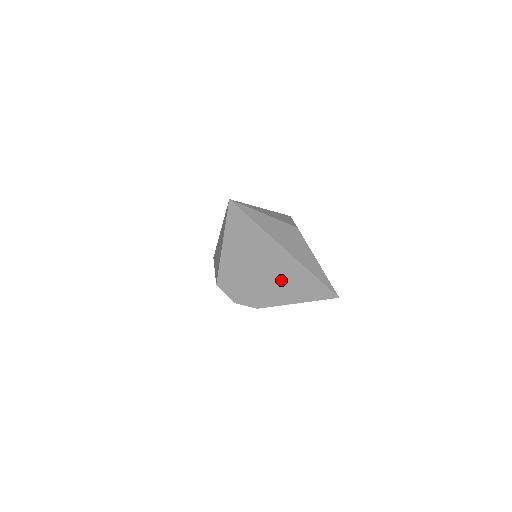
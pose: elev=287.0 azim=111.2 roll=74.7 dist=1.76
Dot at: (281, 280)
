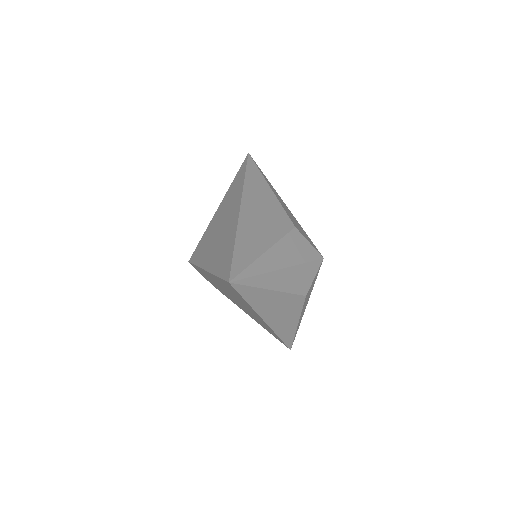
Dot at: (249, 312)
